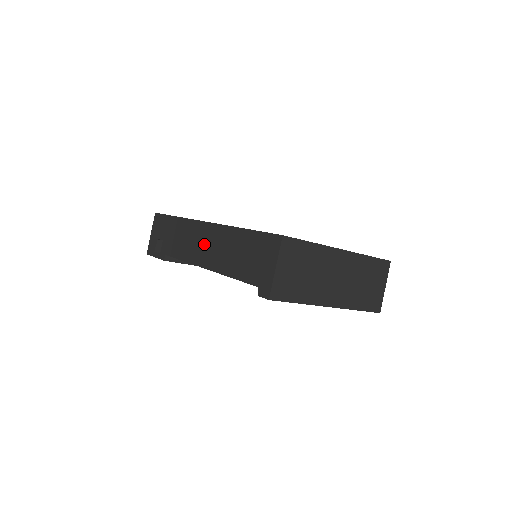
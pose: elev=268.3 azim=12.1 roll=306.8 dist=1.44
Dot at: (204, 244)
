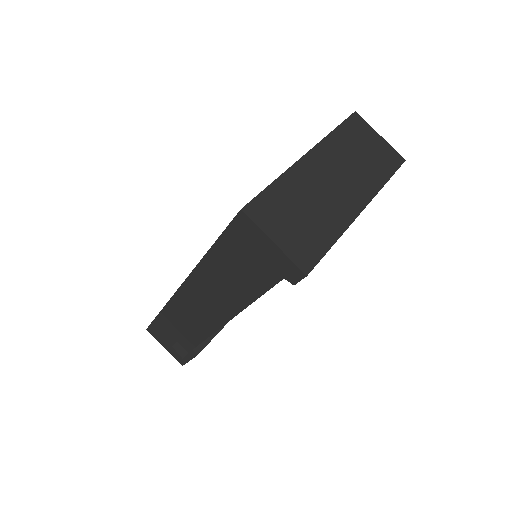
Dot at: (203, 304)
